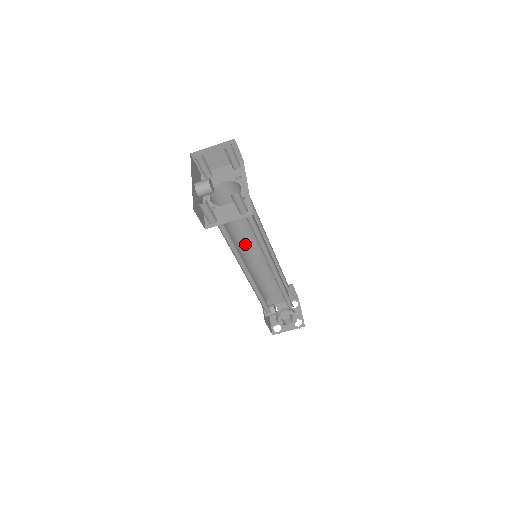
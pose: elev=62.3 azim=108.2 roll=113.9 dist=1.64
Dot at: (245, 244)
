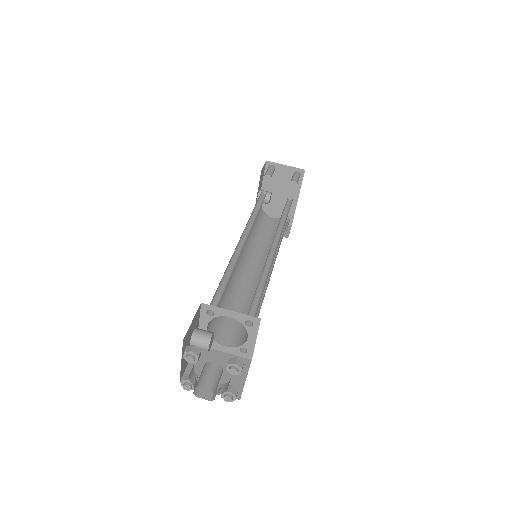
Dot at: (247, 260)
